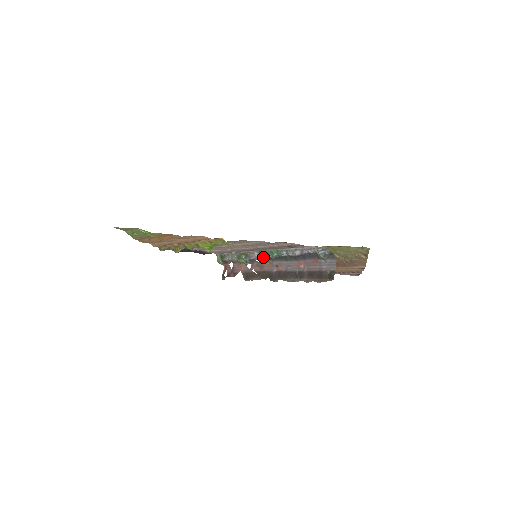
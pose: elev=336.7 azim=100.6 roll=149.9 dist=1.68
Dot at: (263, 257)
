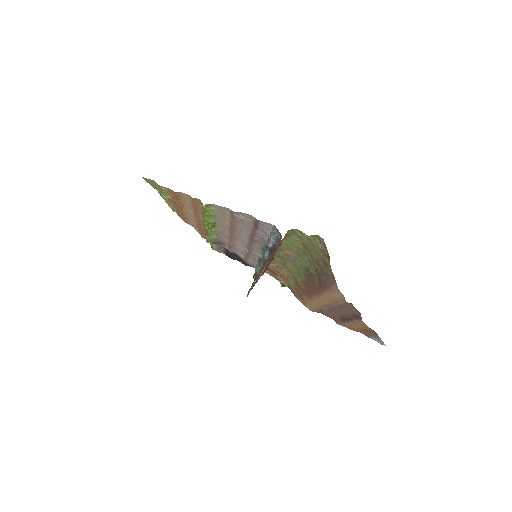
Dot at: (263, 261)
